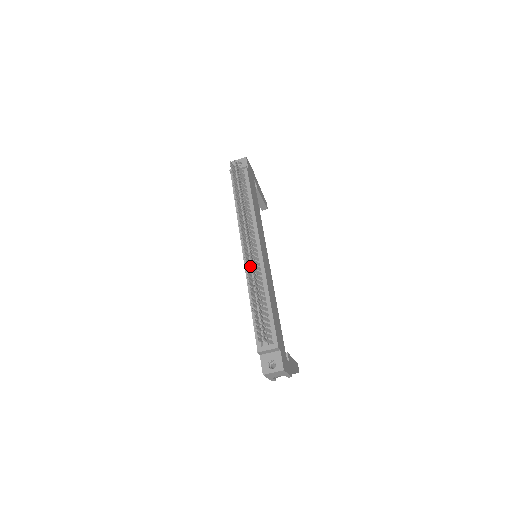
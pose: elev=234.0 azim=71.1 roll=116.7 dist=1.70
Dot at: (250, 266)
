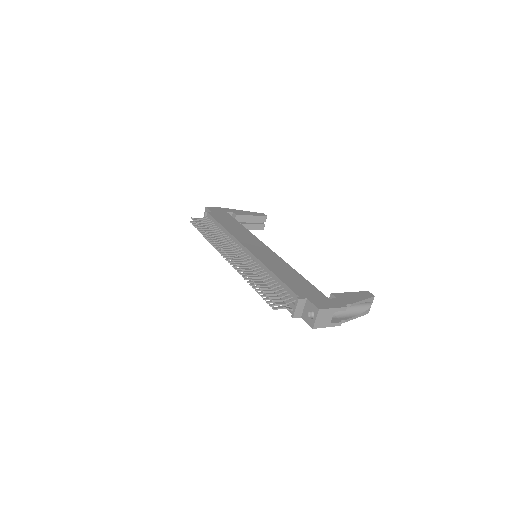
Dot at: occluded
